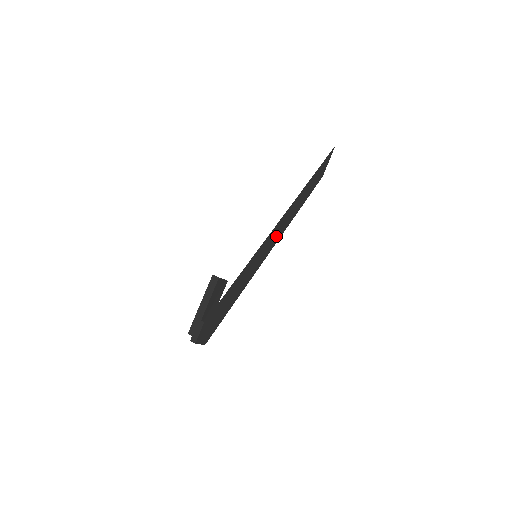
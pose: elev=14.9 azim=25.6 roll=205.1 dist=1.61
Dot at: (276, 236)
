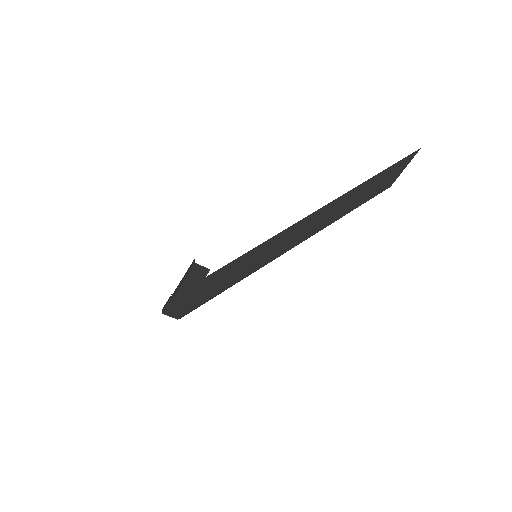
Dot at: (288, 242)
